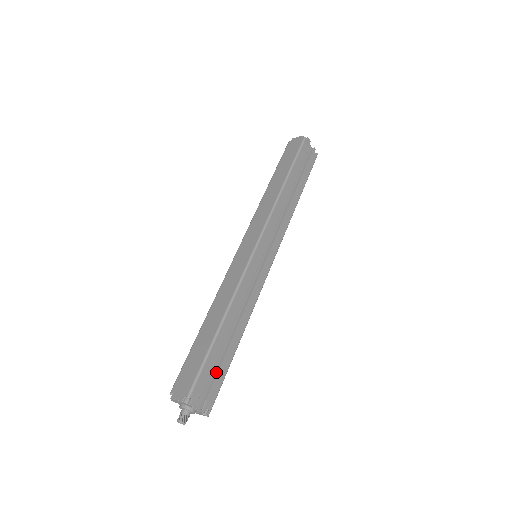
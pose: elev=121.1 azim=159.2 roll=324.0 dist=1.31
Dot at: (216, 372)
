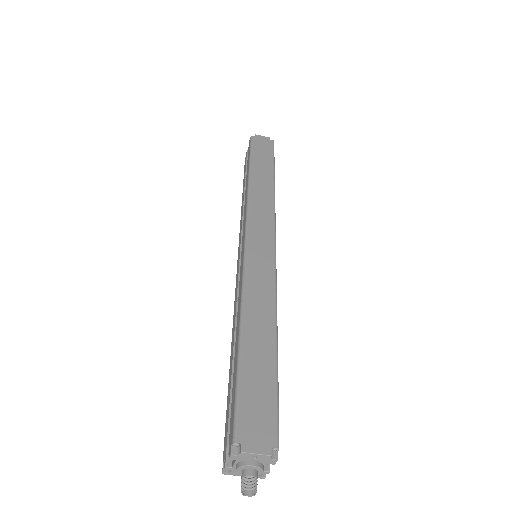
Dot at: occluded
